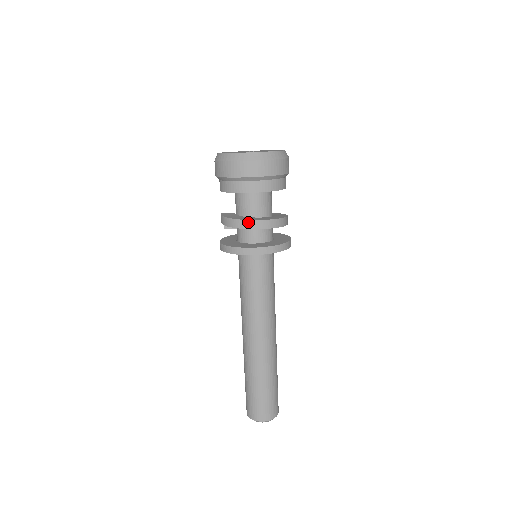
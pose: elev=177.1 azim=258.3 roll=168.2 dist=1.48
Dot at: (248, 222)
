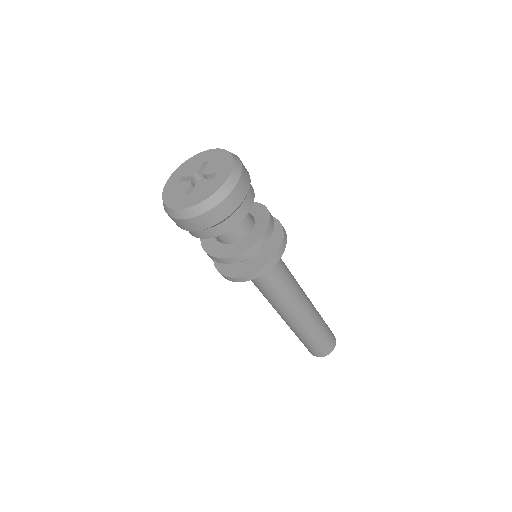
Dot at: (222, 259)
